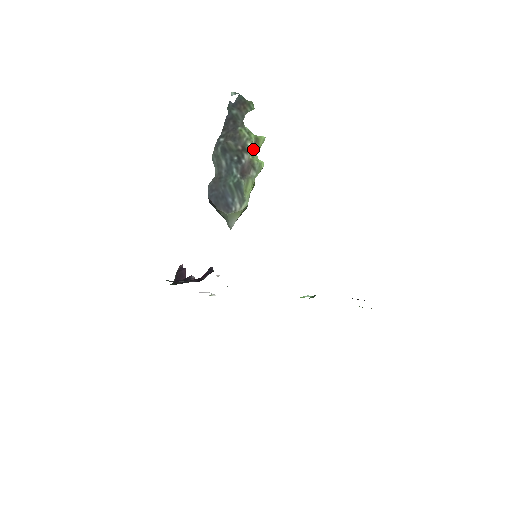
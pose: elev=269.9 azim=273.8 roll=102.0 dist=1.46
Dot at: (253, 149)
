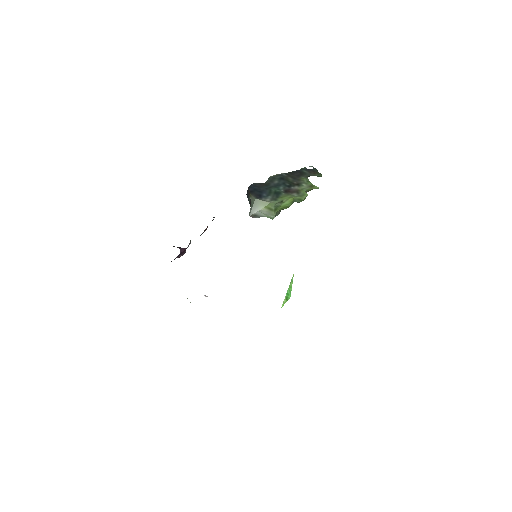
Dot at: (305, 187)
